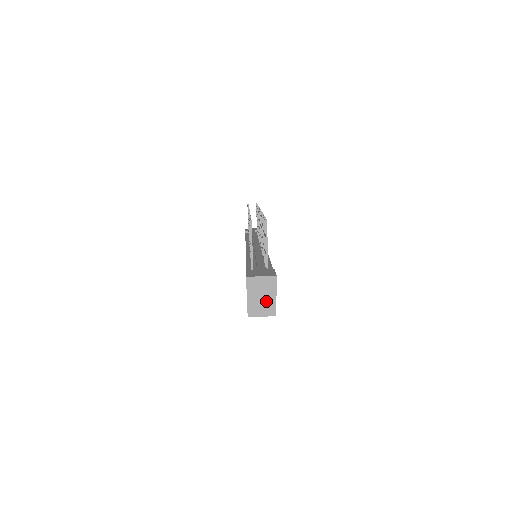
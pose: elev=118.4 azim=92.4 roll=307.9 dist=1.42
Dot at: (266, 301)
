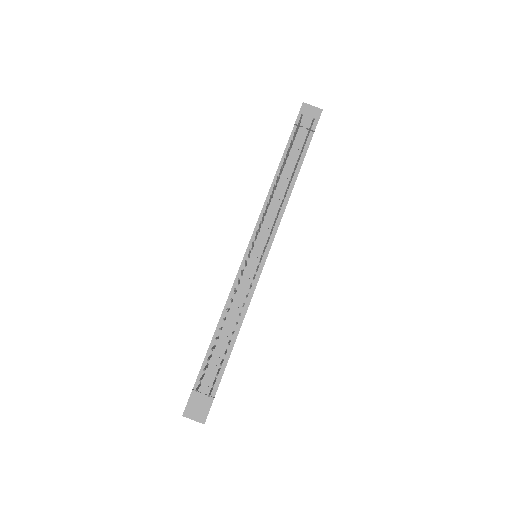
Dot at: occluded
